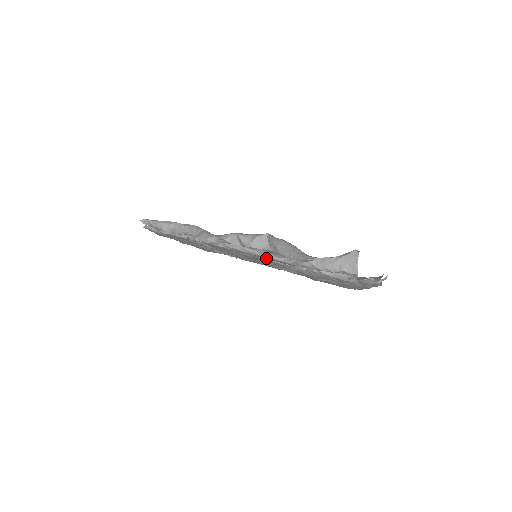
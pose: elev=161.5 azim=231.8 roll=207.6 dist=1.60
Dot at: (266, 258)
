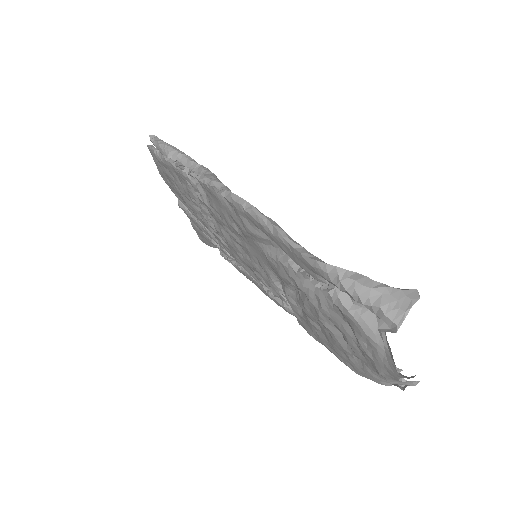
Dot at: (273, 236)
